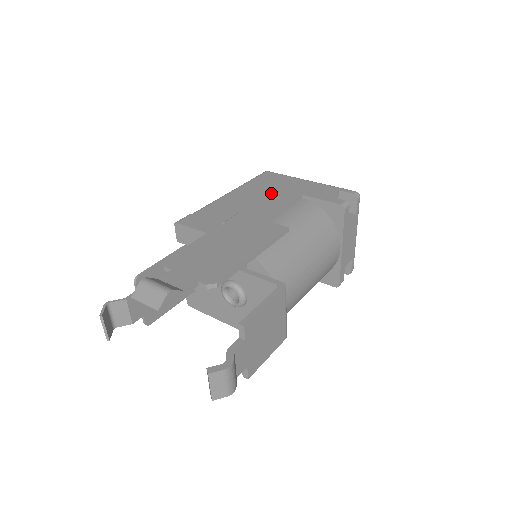
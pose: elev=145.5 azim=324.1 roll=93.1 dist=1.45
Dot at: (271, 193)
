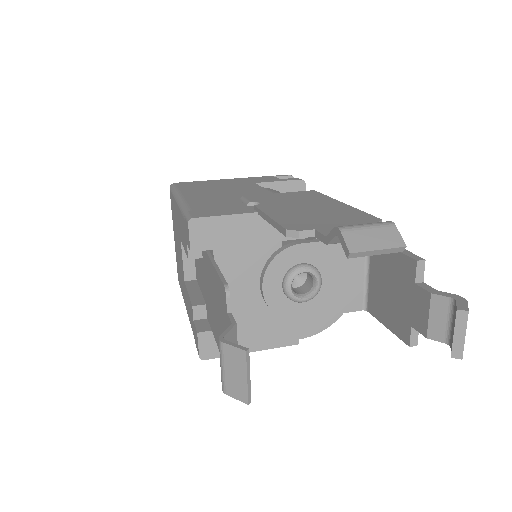
Dot at: (225, 187)
